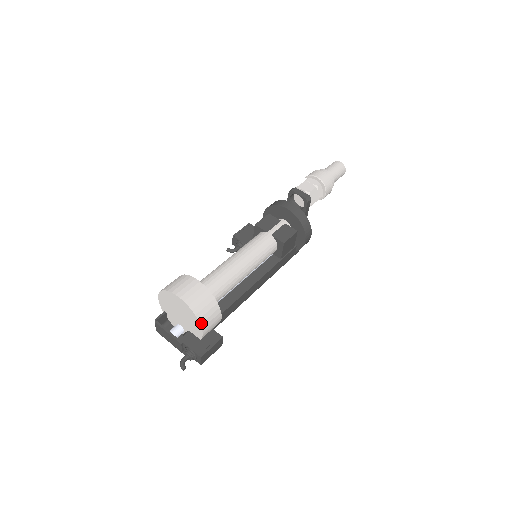
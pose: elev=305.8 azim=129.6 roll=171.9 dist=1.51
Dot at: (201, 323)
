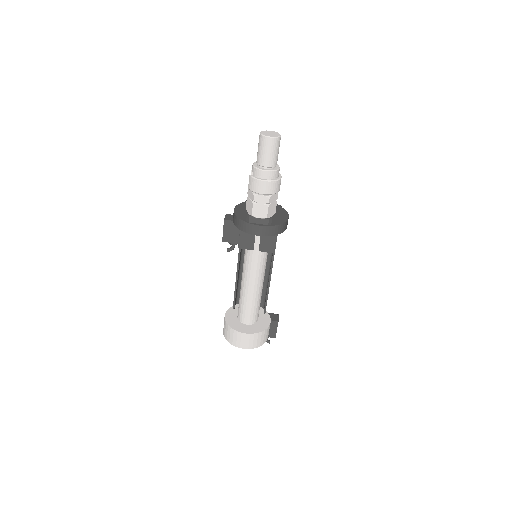
Dot at: occluded
